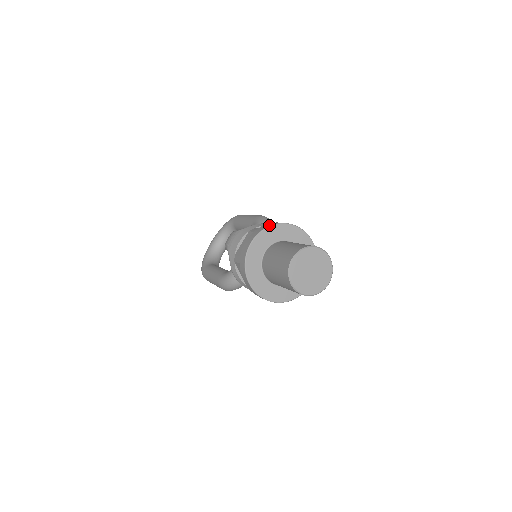
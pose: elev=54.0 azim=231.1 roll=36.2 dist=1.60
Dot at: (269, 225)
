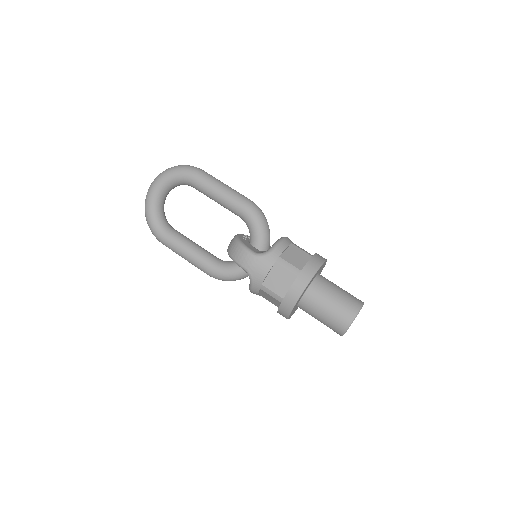
Dot at: (312, 275)
